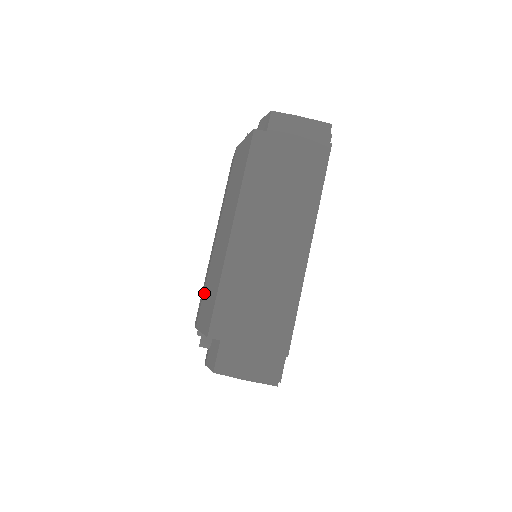
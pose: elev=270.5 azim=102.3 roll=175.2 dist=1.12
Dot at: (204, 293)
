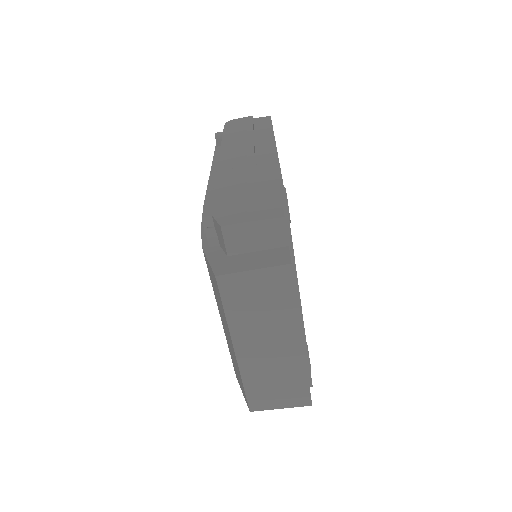
Dot at: occluded
